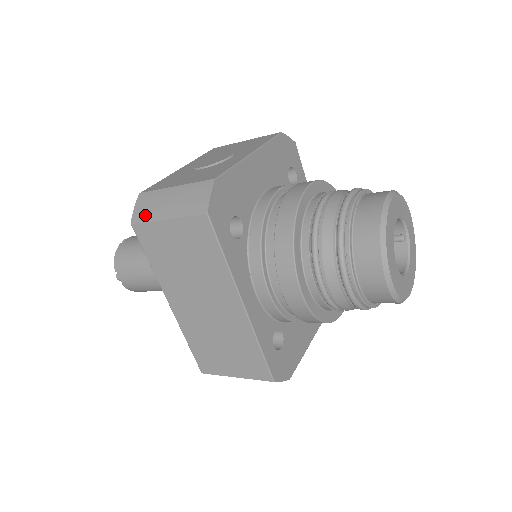
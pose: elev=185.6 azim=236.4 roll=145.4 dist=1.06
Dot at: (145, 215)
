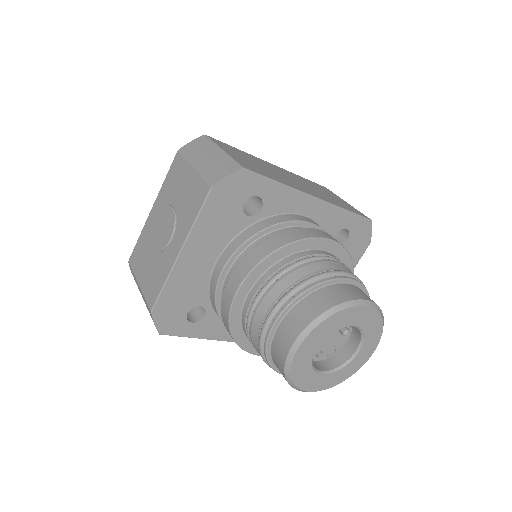
Dot at: occluded
